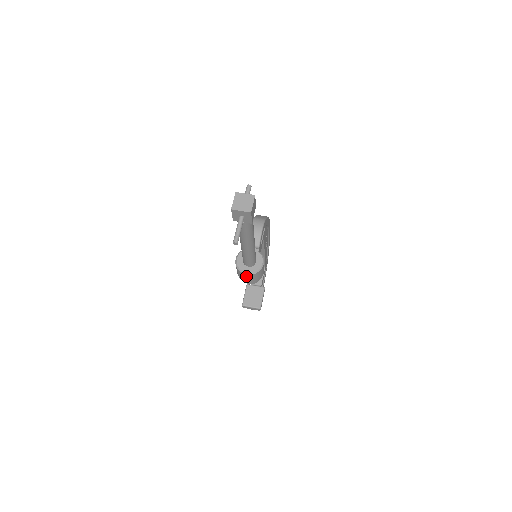
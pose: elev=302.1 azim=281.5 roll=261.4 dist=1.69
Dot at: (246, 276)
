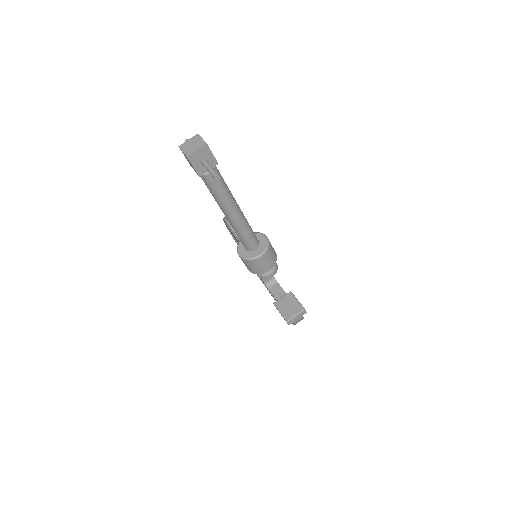
Dot at: (262, 260)
